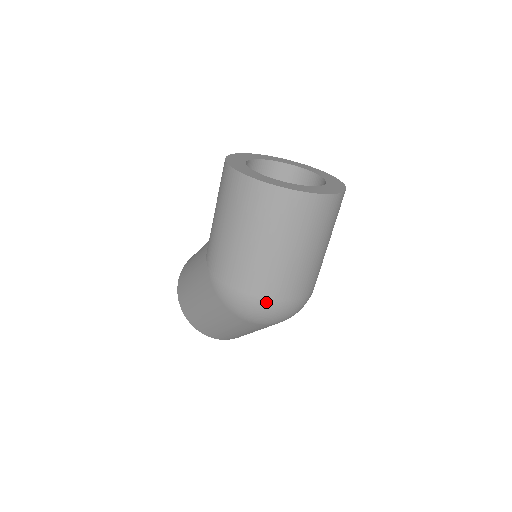
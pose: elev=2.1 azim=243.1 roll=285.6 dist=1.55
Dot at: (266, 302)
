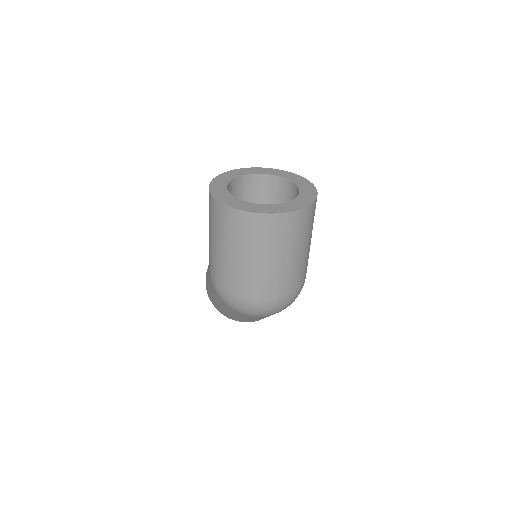
Dot at: (250, 301)
